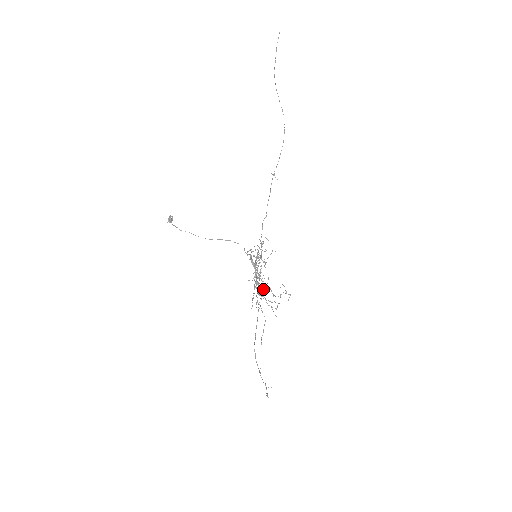
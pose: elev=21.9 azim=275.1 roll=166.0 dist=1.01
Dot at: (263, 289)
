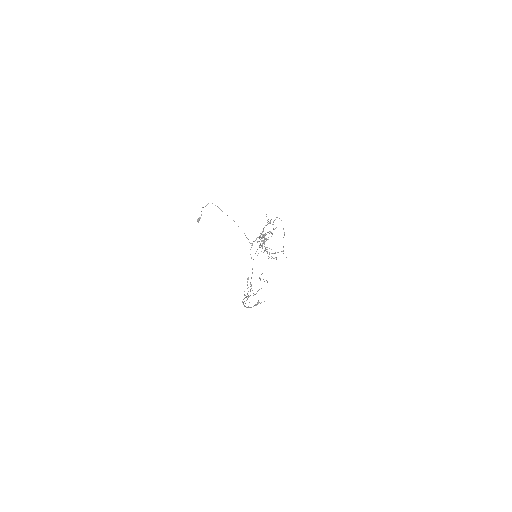
Dot at: (265, 250)
